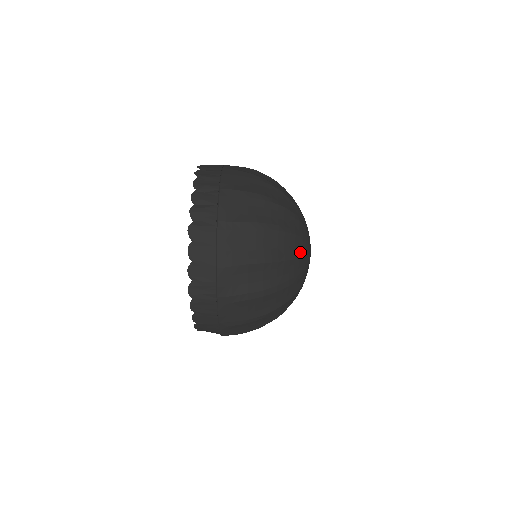
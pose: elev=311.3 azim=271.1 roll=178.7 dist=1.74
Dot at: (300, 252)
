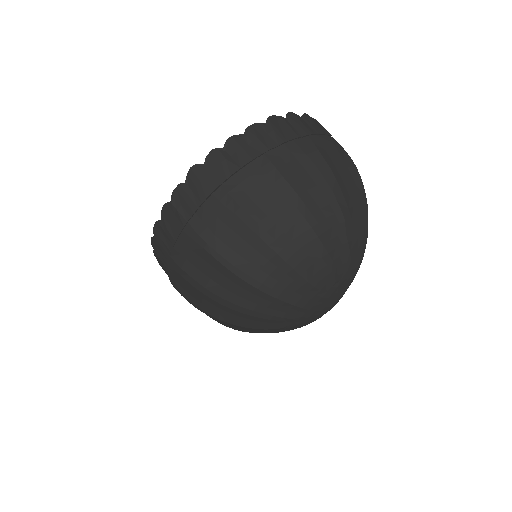
Dot at: (293, 297)
